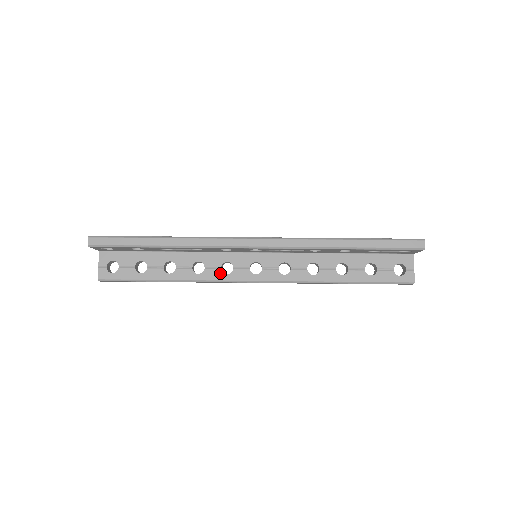
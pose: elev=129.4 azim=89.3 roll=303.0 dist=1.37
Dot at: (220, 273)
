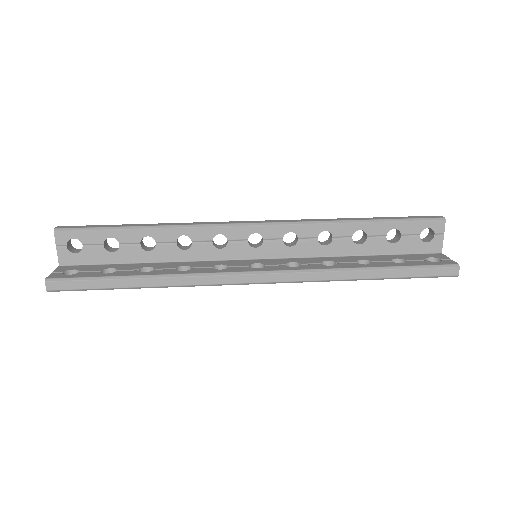
Dot at: (211, 269)
